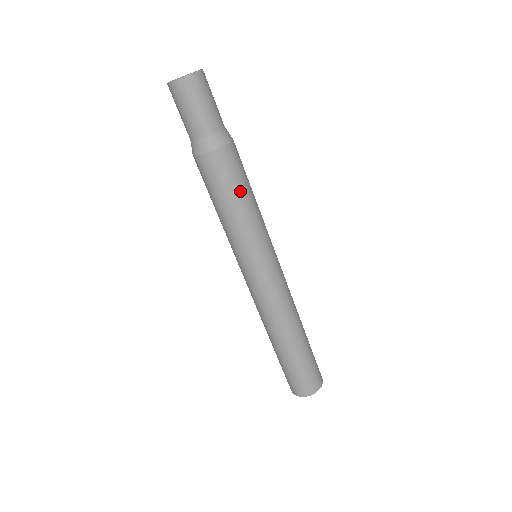
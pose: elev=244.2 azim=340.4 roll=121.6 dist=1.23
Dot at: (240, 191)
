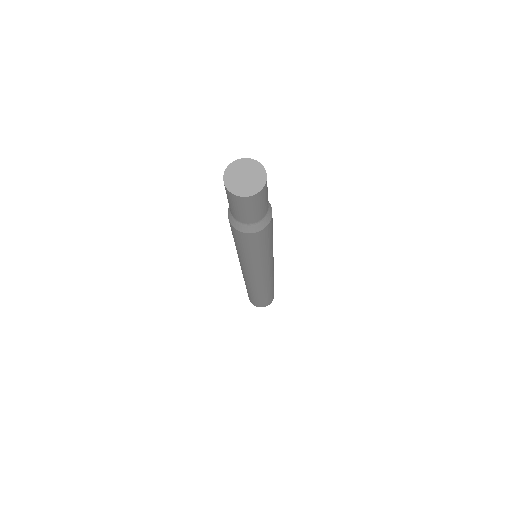
Dot at: (272, 235)
